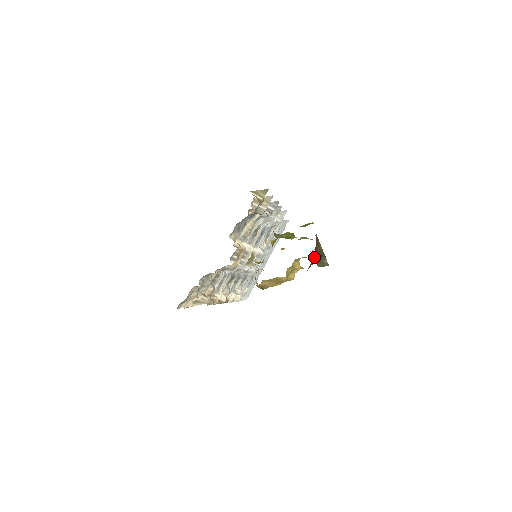
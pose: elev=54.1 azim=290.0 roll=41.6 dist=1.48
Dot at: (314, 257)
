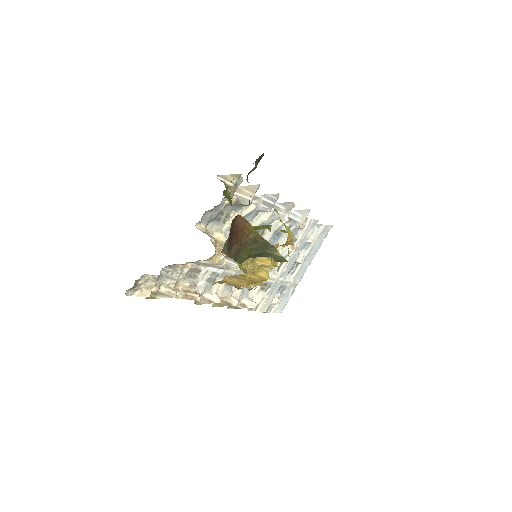
Dot at: (243, 243)
